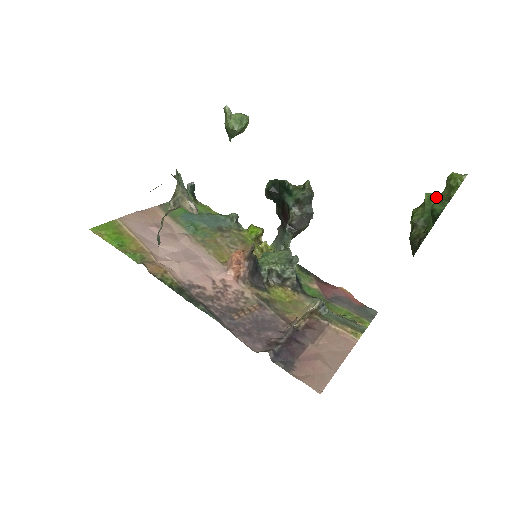
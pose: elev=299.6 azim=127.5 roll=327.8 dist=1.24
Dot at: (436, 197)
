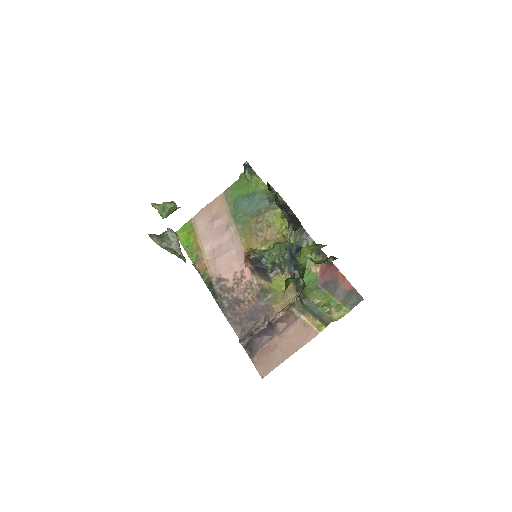
Dot at: occluded
